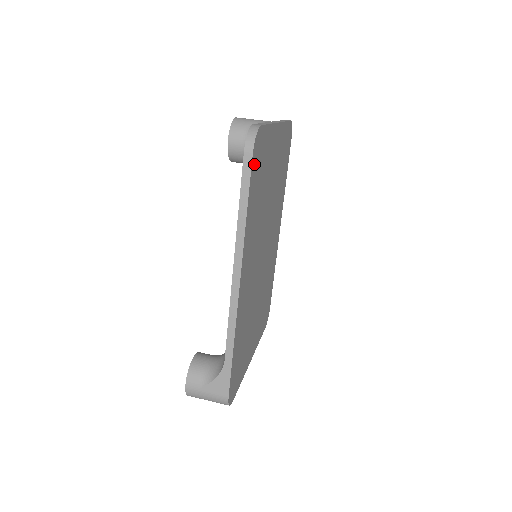
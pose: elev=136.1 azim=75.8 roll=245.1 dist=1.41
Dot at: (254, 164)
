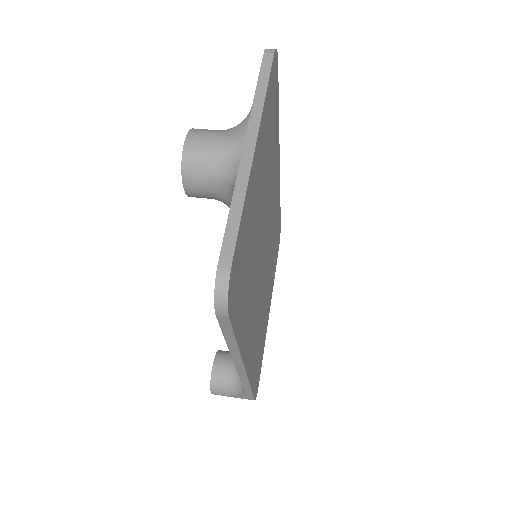
Dot at: (233, 306)
